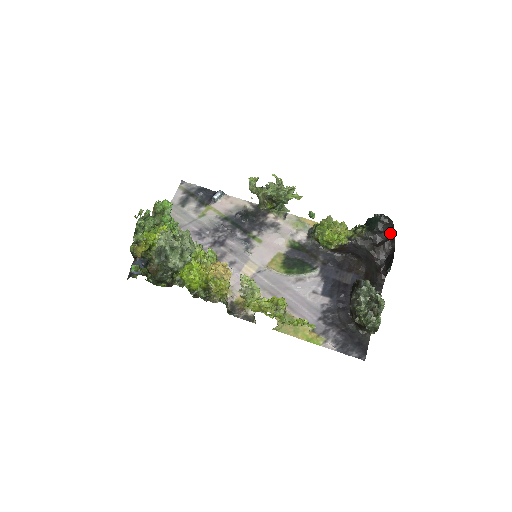
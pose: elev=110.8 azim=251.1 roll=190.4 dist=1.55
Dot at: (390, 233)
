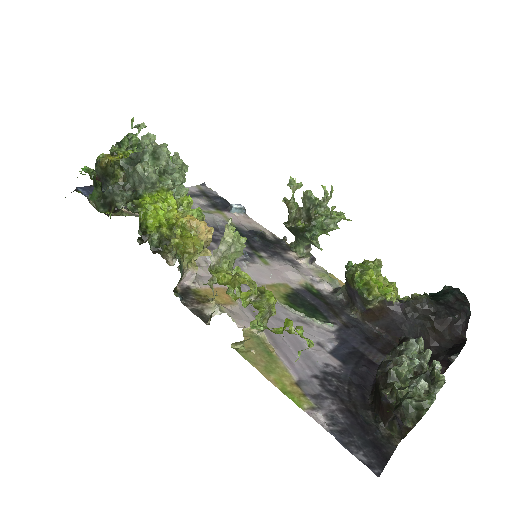
Dot at: (465, 313)
